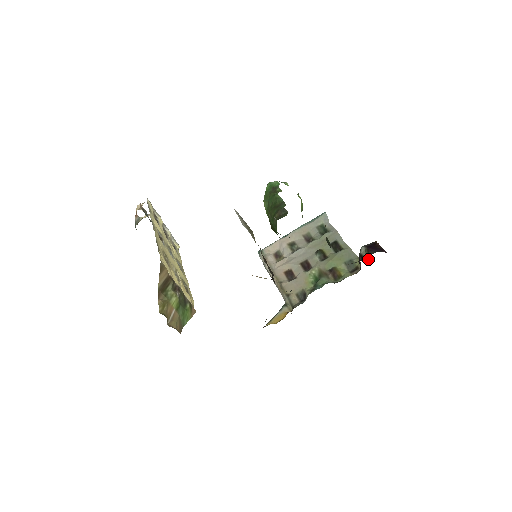
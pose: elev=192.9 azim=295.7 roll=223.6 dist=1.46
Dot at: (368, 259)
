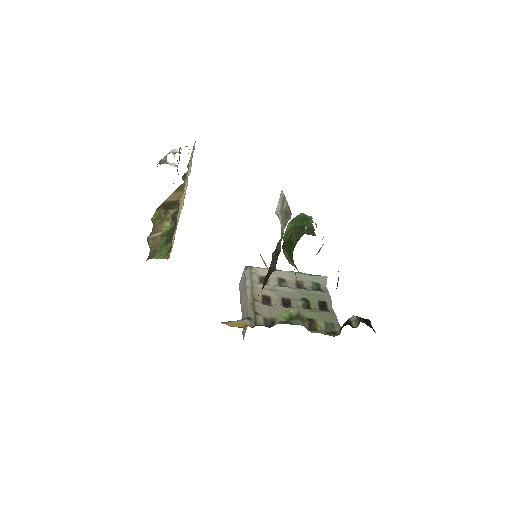
Dot at: (356, 327)
